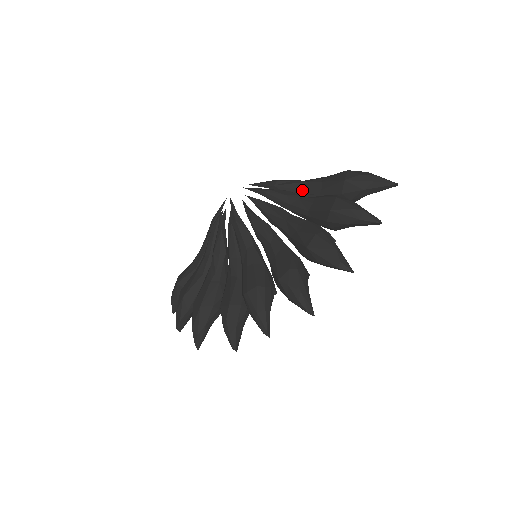
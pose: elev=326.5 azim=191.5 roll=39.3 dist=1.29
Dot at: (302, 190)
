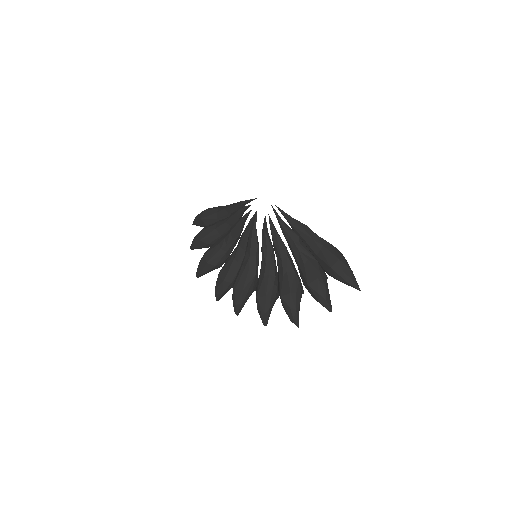
Dot at: (306, 242)
